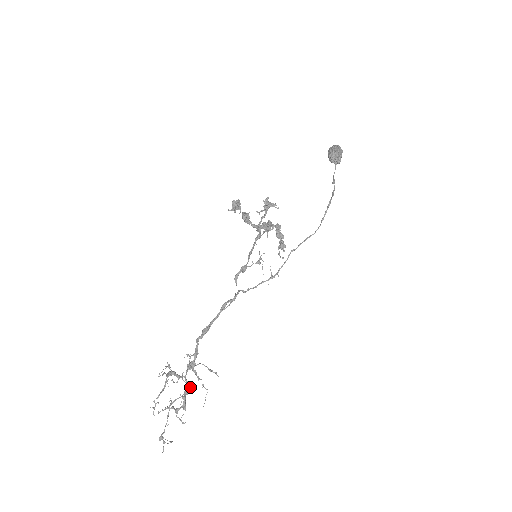
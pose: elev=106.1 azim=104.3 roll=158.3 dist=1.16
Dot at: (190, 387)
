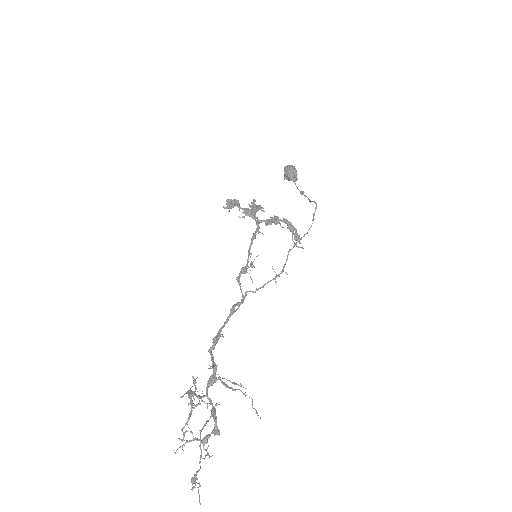
Dot at: (214, 407)
